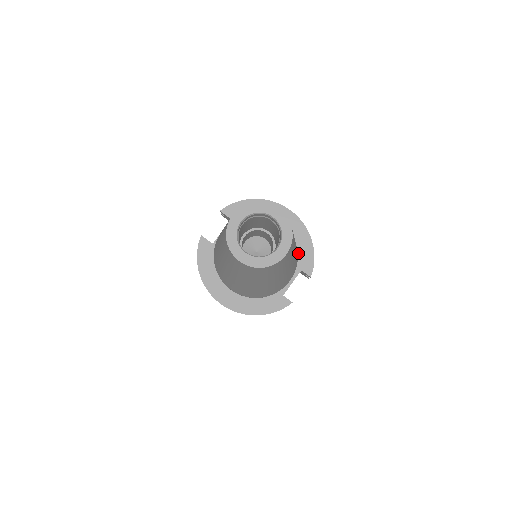
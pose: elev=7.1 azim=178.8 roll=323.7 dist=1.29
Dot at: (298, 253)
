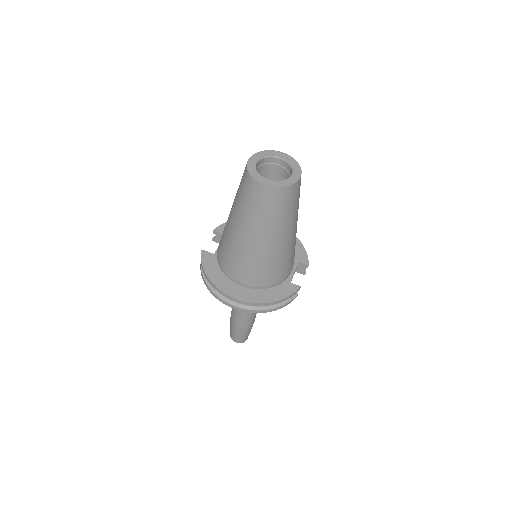
Dot at: occluded
